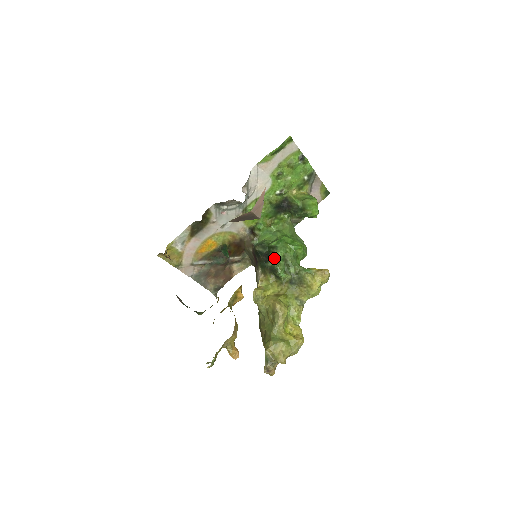
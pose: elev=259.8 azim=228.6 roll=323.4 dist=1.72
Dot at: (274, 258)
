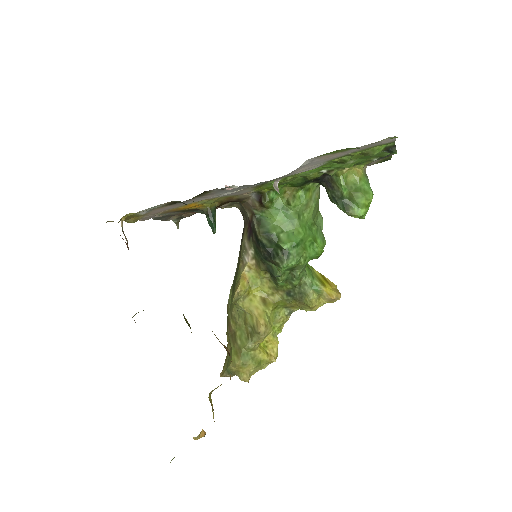
Dot at: (280, 268)
